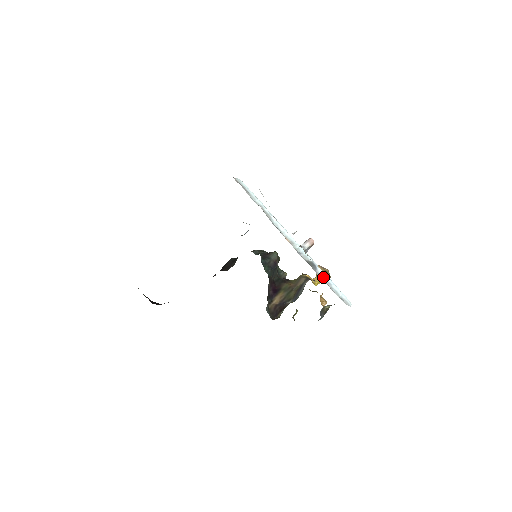
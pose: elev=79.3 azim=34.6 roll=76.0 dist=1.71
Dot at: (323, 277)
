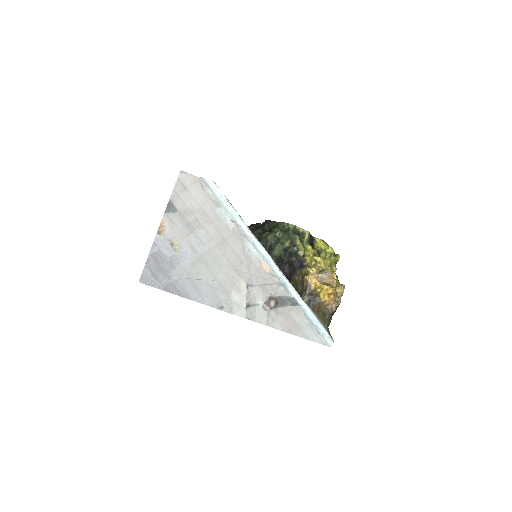
Dot at: (305, 314)
